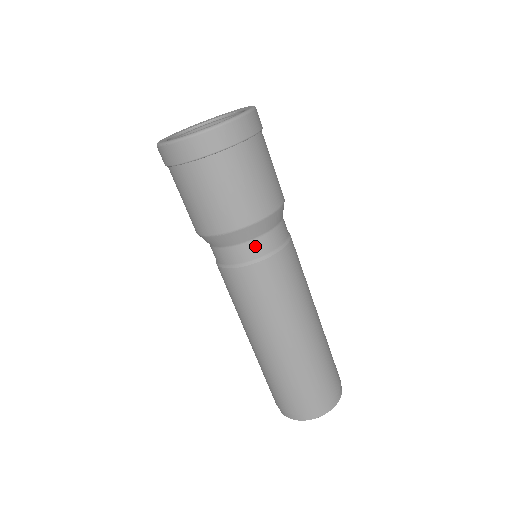
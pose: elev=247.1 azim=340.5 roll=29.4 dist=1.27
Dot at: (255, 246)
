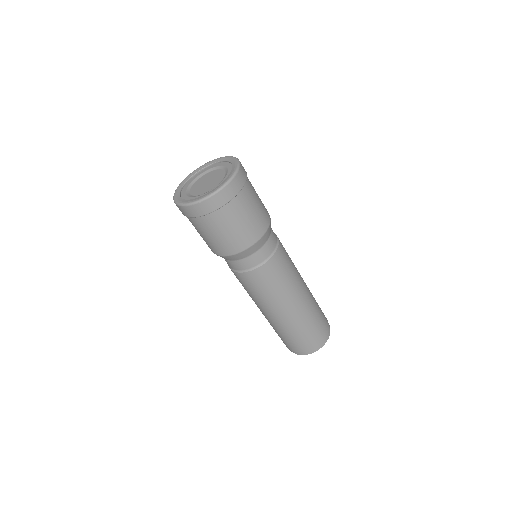
Dot at: (232, 264)
